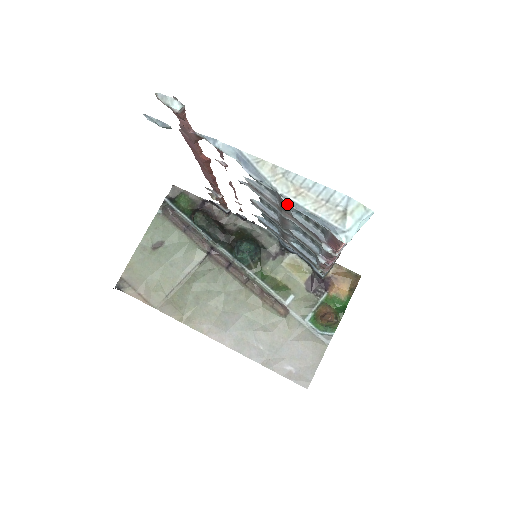
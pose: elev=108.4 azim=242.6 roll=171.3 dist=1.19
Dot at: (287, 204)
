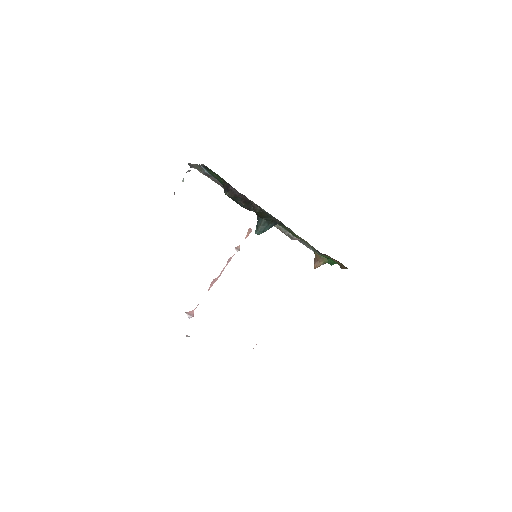
Dot at: occluded
